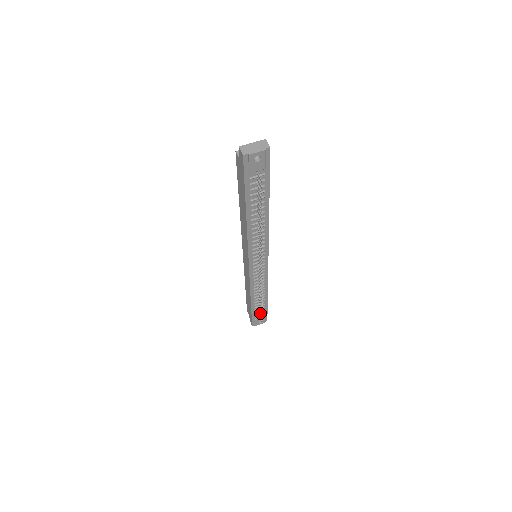
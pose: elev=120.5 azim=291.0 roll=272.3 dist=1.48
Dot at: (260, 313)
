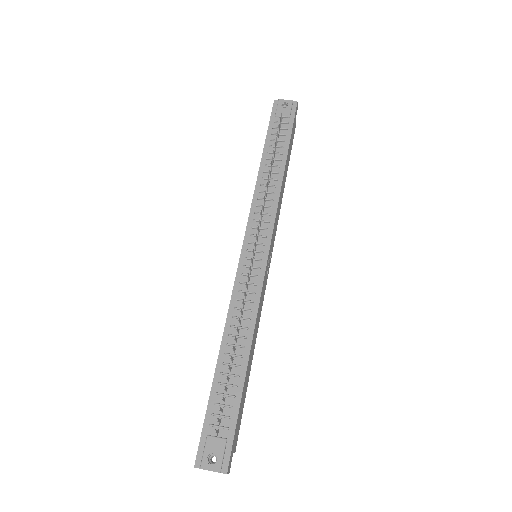
Dot at: (222, 408)
